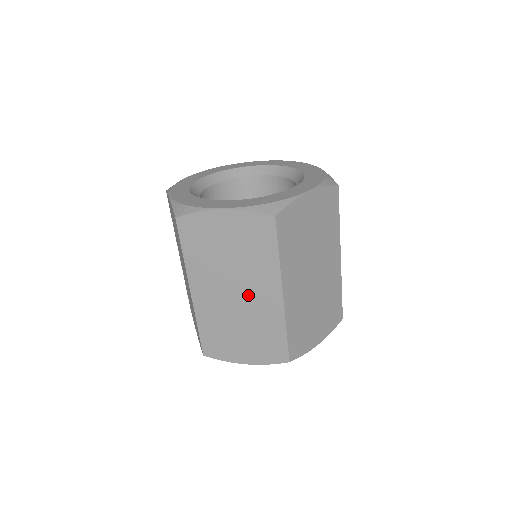
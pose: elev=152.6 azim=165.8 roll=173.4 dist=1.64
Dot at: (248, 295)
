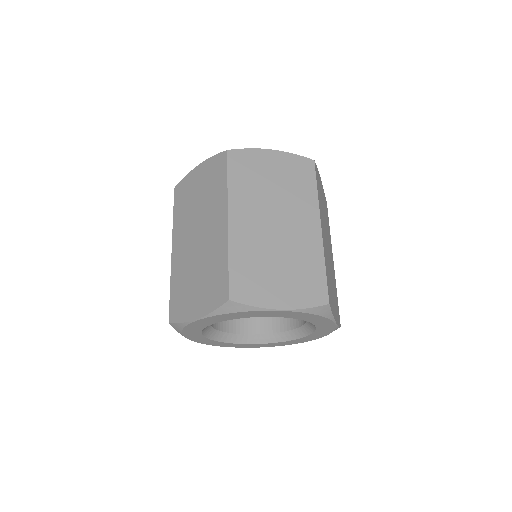
Dot at: (288, 225)
